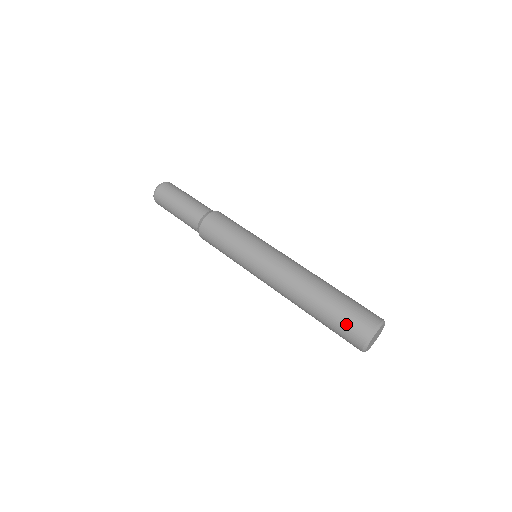
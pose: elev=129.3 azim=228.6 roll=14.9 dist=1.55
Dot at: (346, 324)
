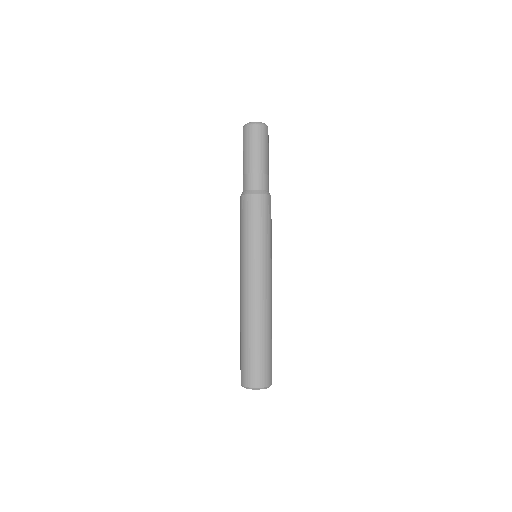
Dot at: (240, 363)
